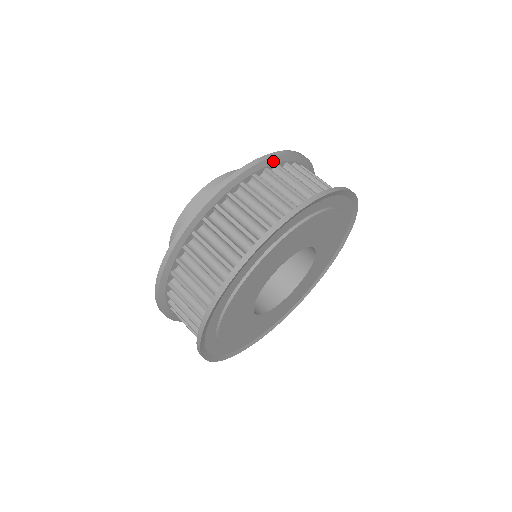
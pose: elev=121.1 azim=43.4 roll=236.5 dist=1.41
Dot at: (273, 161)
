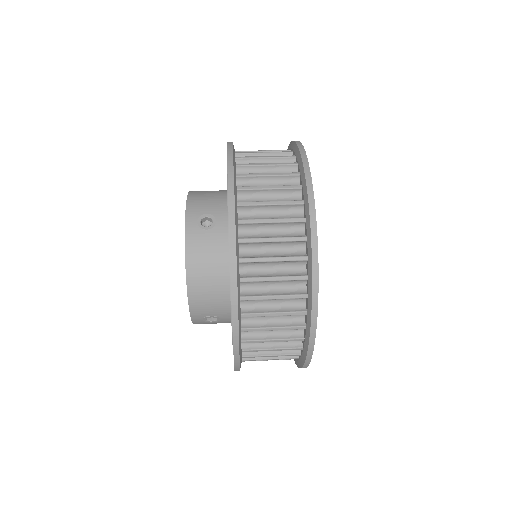
Dot at: occluded
